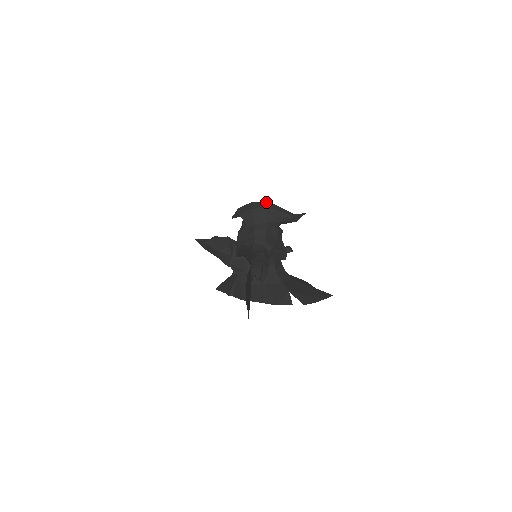
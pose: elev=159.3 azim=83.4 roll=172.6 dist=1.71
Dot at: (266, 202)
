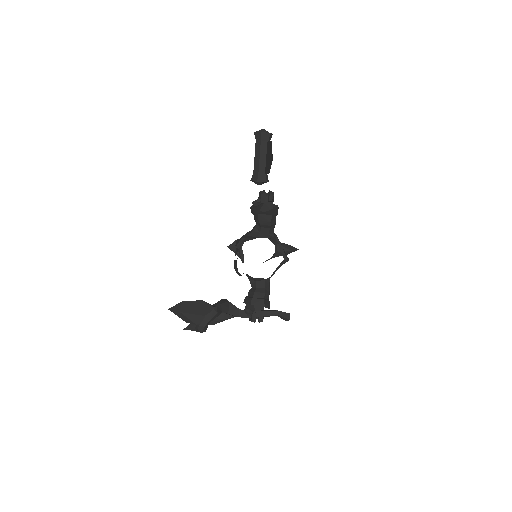
Dot at: occluded
